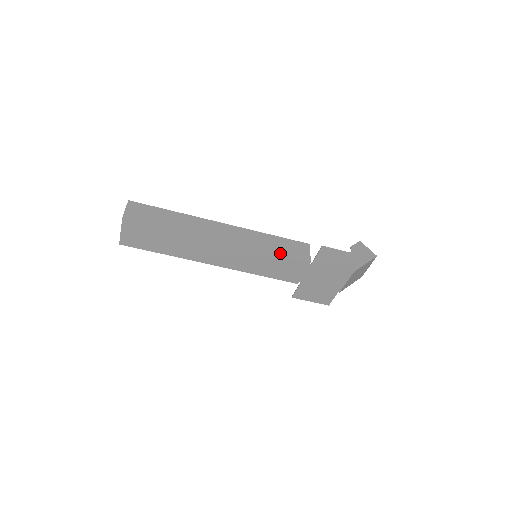
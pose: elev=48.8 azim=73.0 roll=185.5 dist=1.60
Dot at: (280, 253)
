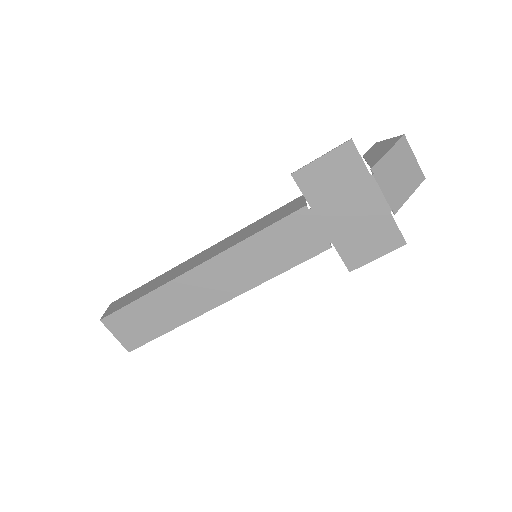
Dot at: (265, 227)
